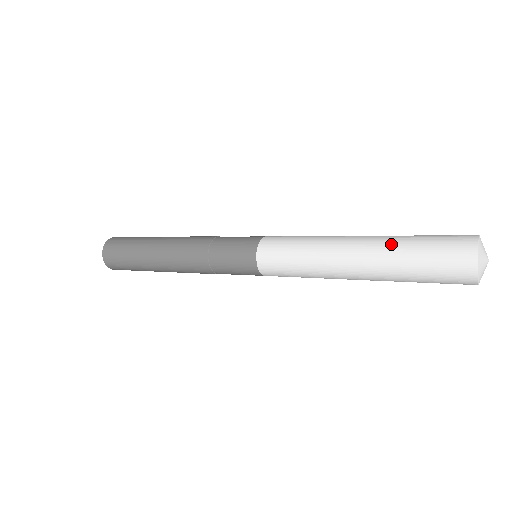
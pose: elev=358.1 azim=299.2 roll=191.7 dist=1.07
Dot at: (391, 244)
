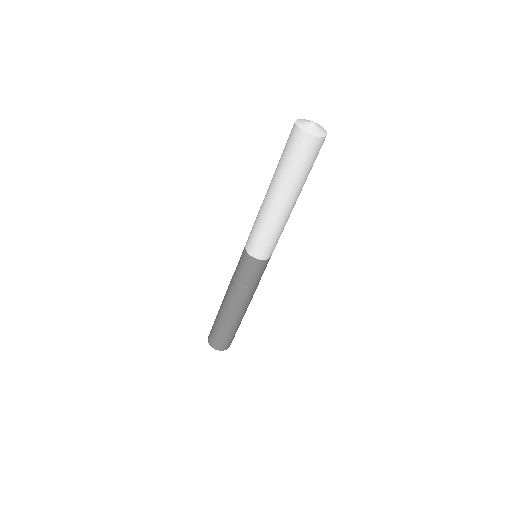
Dot at: occluded
